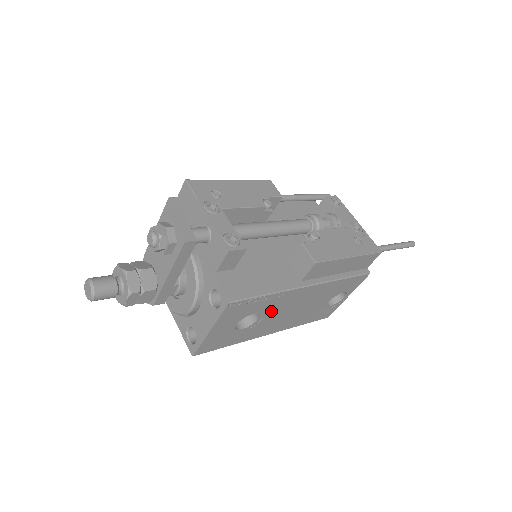
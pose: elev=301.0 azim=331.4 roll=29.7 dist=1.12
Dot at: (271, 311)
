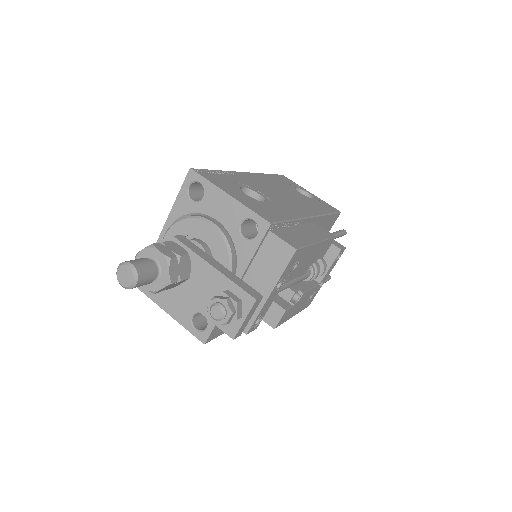
Dot at: occluded
